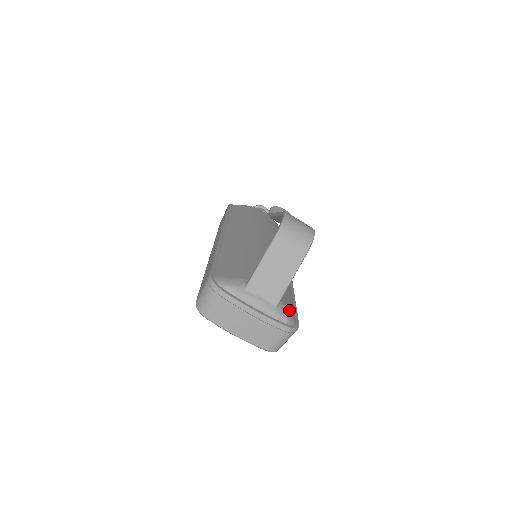
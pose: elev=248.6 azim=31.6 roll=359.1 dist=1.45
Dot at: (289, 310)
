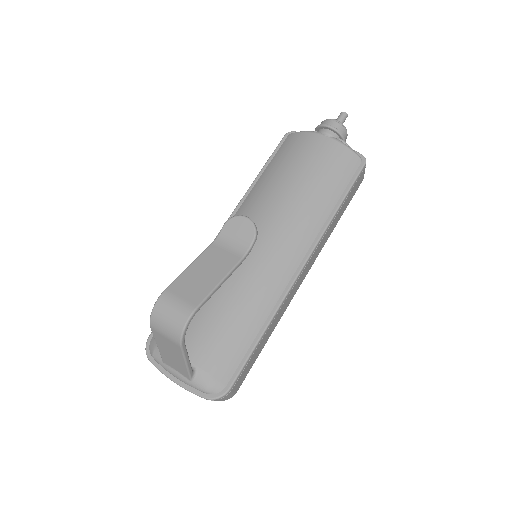
Dot at: (213, 377)
